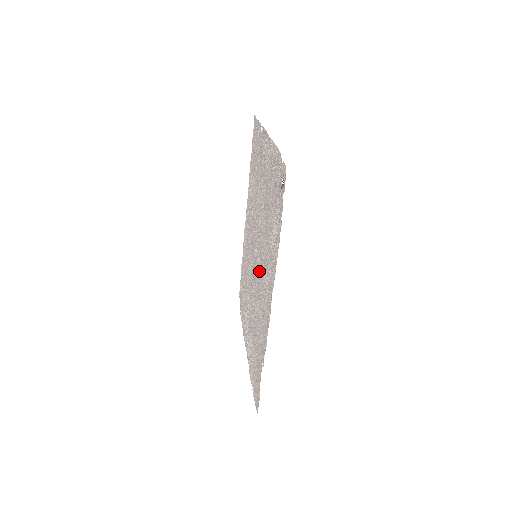
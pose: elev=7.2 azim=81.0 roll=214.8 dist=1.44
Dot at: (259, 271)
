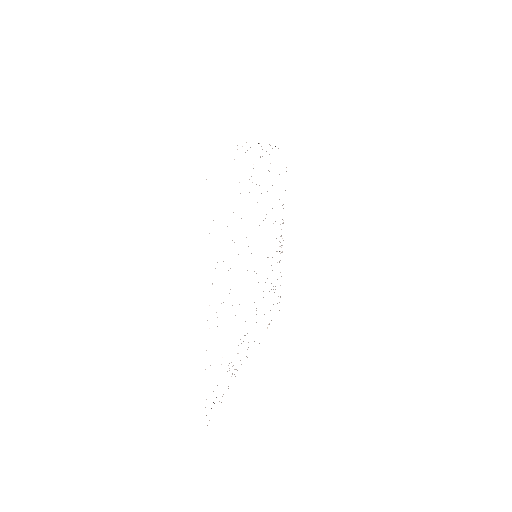
Dot at: occluded
